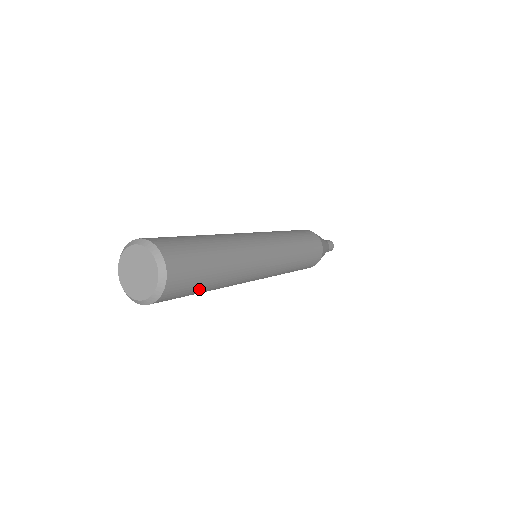
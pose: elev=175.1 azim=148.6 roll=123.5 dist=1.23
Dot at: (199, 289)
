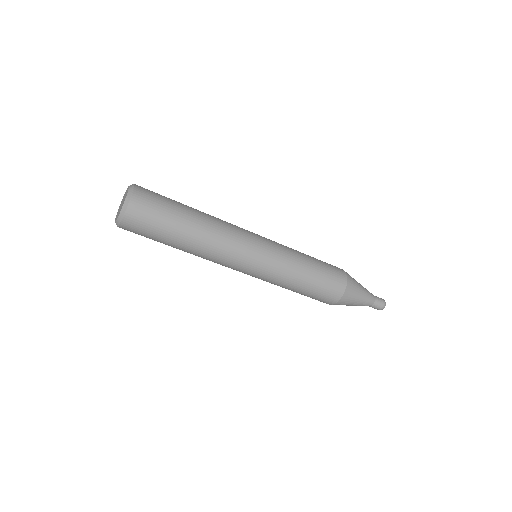
Dot at: (168, 226)
